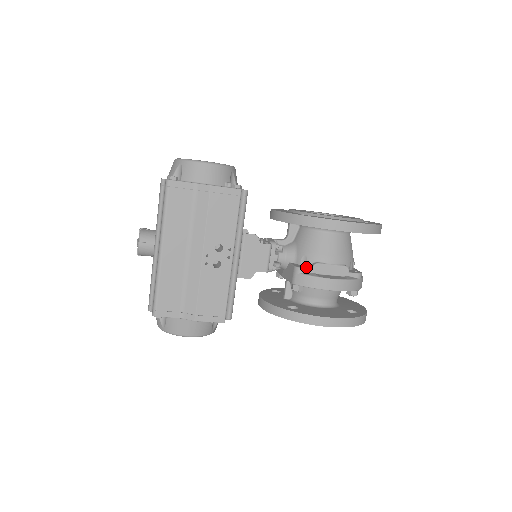
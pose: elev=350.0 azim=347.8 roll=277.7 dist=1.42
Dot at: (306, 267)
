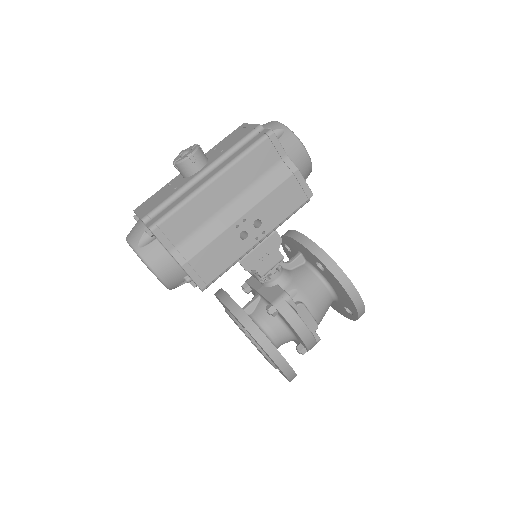
Dot at: (293, 300)
